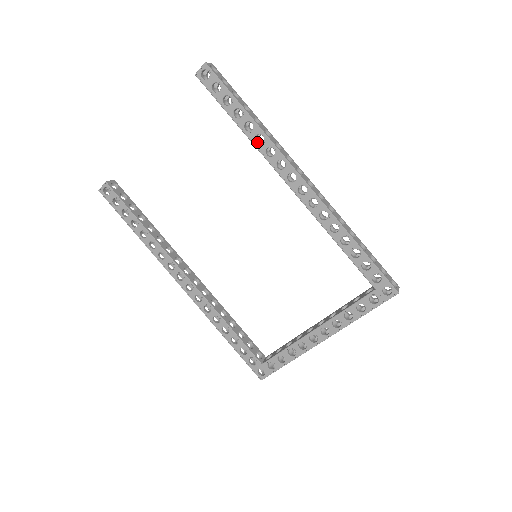
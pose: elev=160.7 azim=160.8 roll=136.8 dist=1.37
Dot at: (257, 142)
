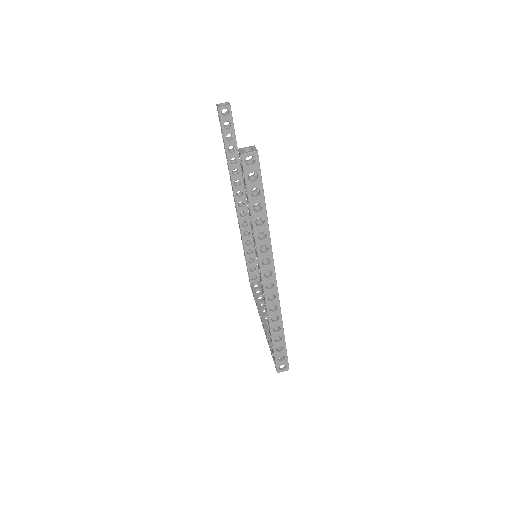
Dot at: occluded
